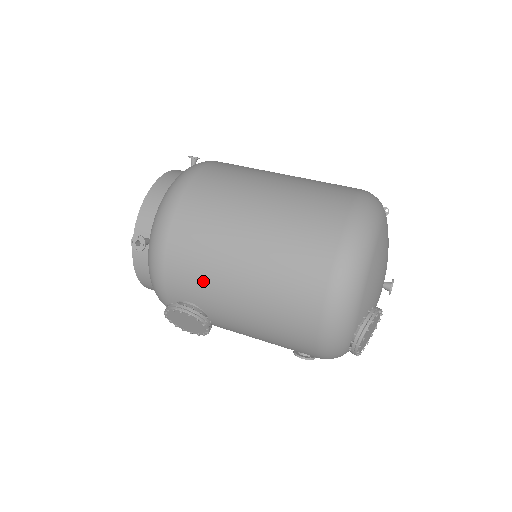
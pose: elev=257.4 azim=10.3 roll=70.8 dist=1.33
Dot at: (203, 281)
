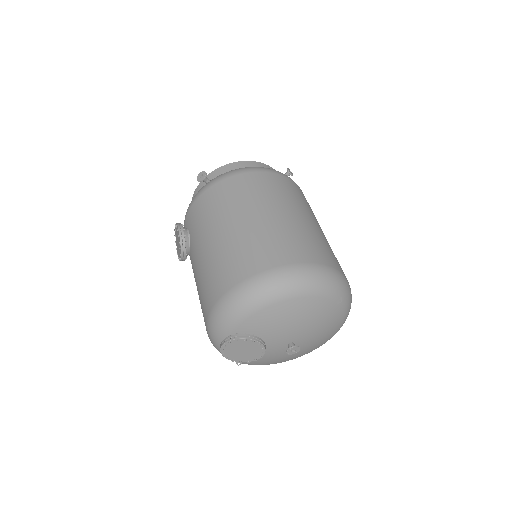
Dot at: (201, 224)
